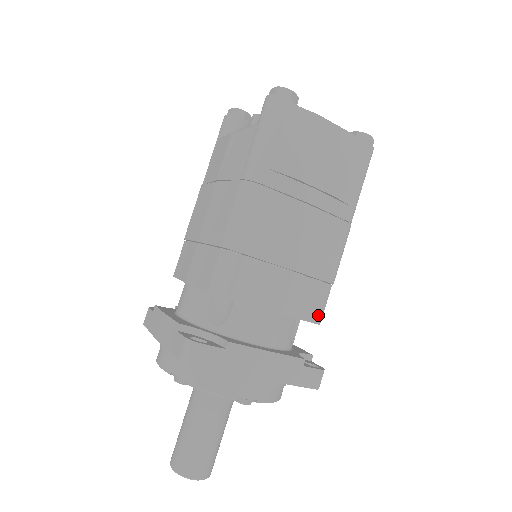
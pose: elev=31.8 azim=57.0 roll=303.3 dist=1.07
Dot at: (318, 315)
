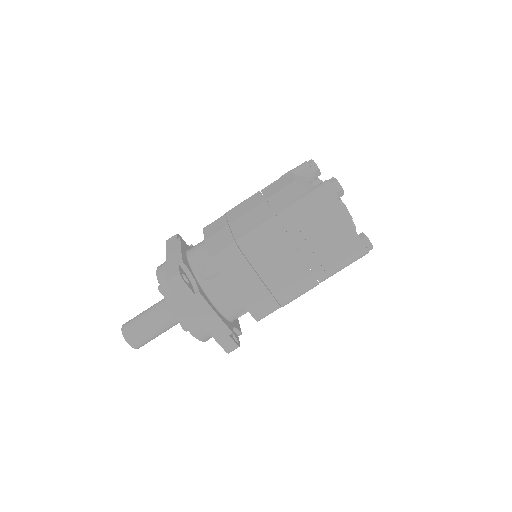
Dot at: (260, 316)
